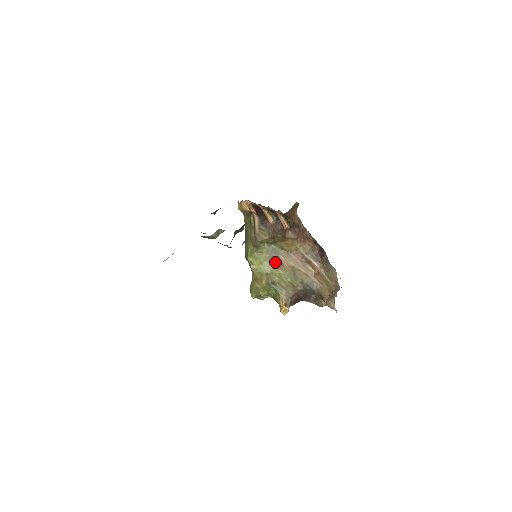
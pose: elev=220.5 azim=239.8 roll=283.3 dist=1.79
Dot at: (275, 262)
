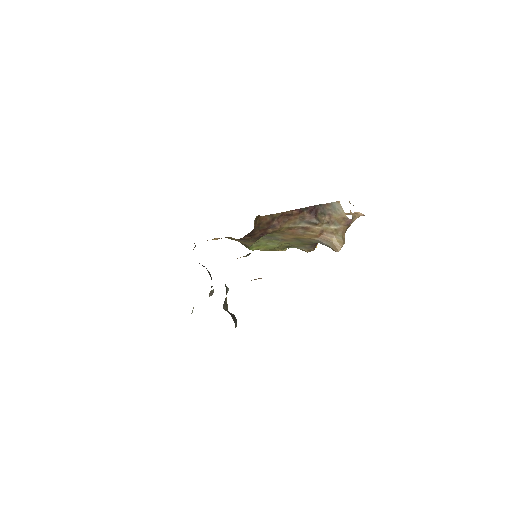
Dot at: (276, 241)
